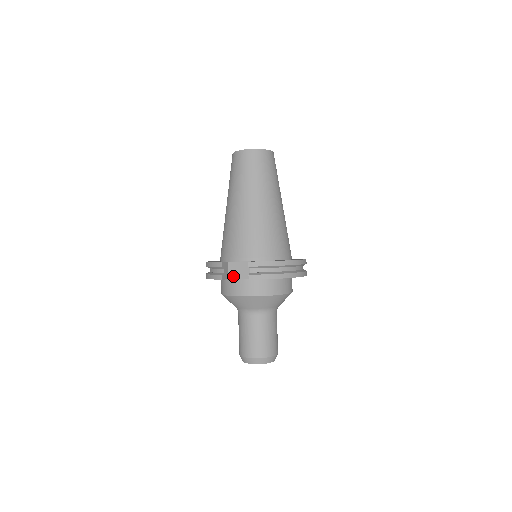
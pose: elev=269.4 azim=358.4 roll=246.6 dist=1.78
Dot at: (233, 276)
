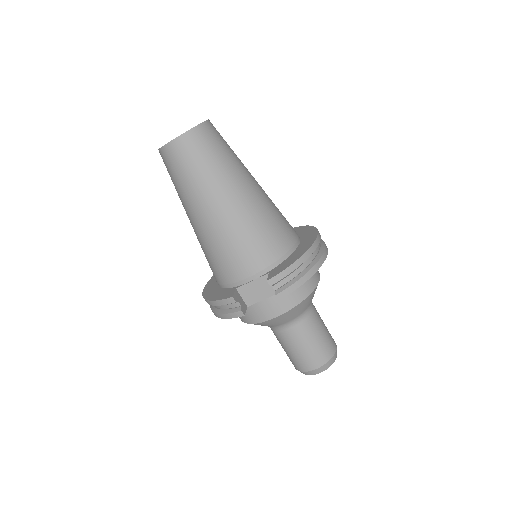
Dot at: (251, 301)
